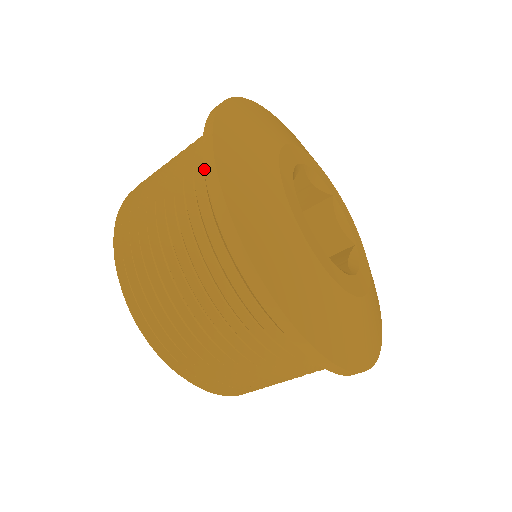
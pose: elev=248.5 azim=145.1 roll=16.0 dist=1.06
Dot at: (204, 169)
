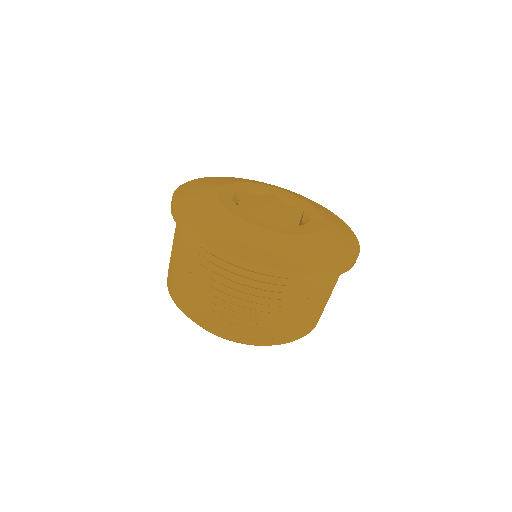
Dot at: occluded
